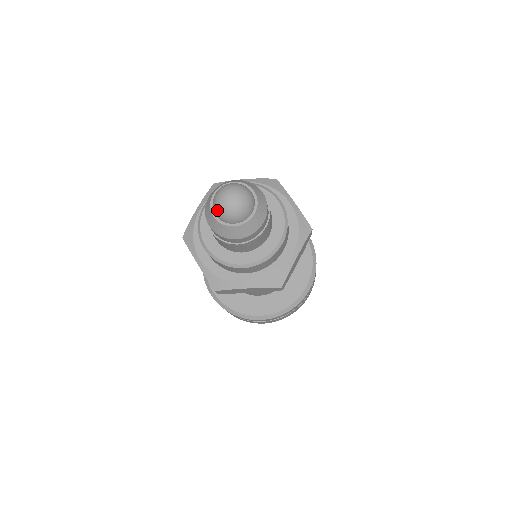
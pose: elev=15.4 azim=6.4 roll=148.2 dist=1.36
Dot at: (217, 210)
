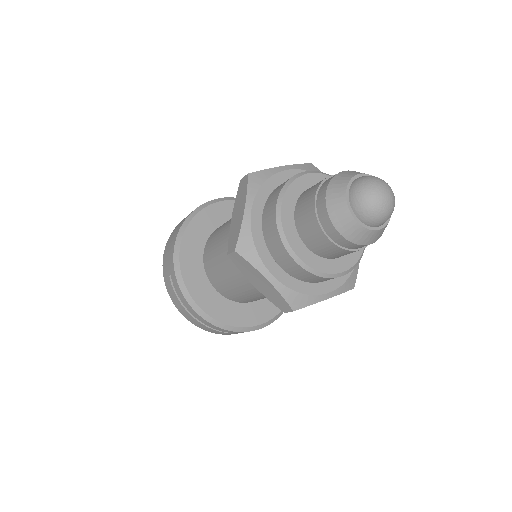
Dot at: (369, 212)
